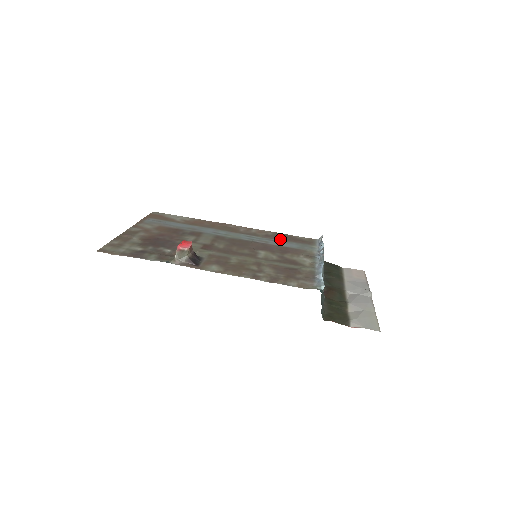
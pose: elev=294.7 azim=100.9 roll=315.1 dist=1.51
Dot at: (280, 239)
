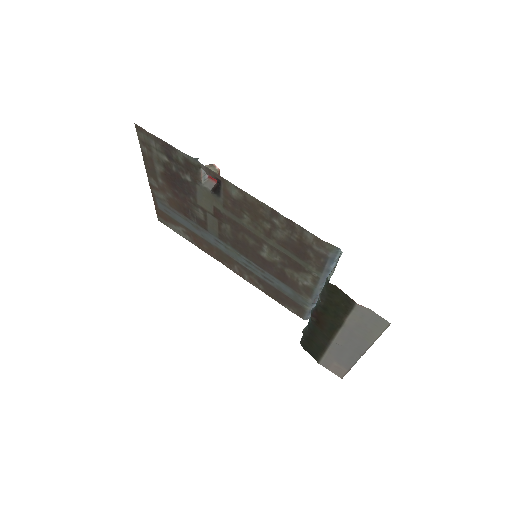
Dot at: (273, 287)
